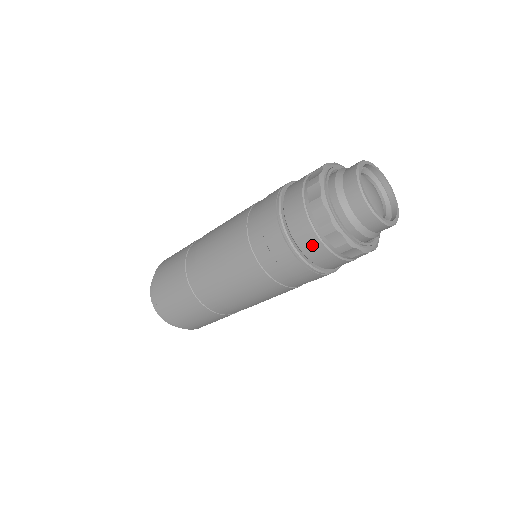
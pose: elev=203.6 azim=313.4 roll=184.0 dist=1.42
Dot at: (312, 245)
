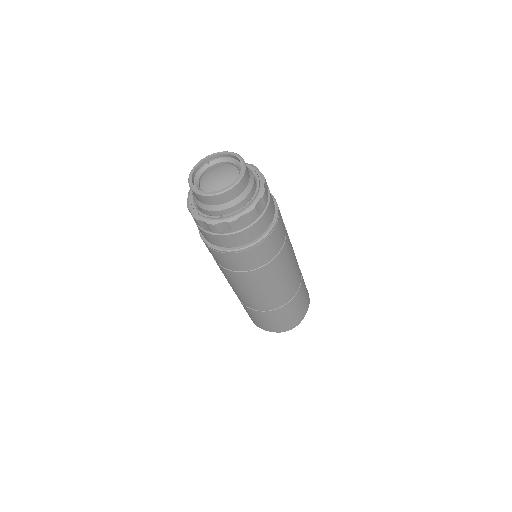
Dot at: (207, 237)
